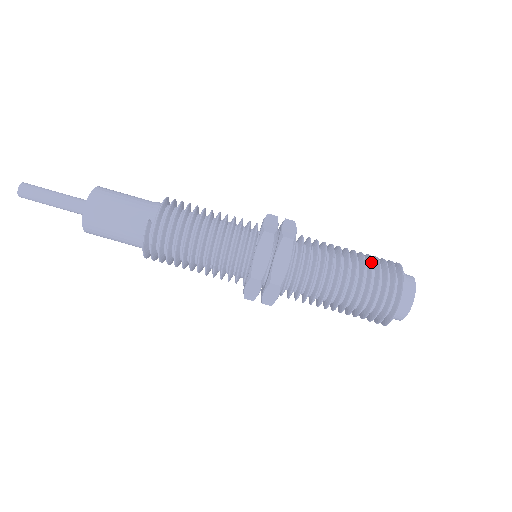
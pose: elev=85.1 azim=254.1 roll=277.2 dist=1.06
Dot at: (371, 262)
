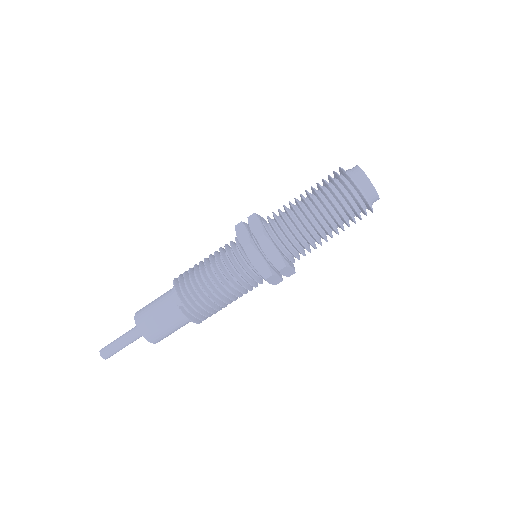
Dot at: (323, 191)
